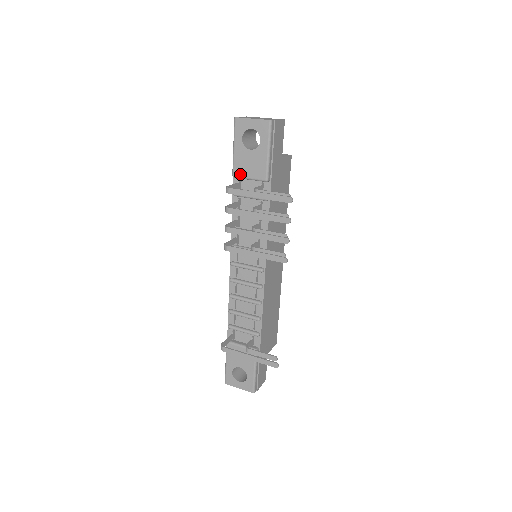
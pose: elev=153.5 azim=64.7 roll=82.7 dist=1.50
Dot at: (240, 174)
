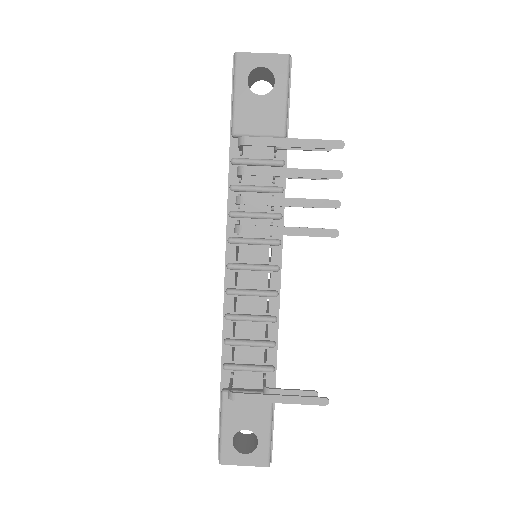
Dot at: (245, 130)
